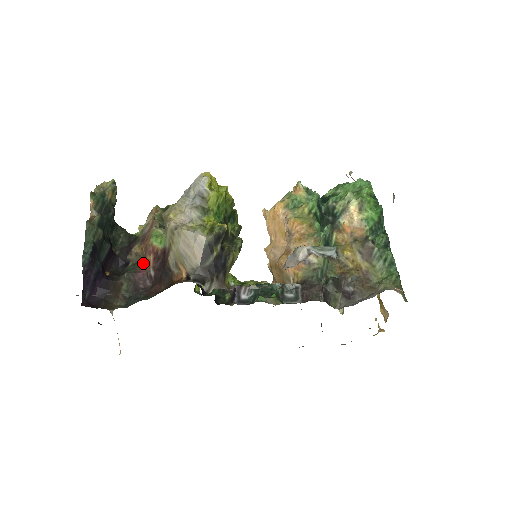
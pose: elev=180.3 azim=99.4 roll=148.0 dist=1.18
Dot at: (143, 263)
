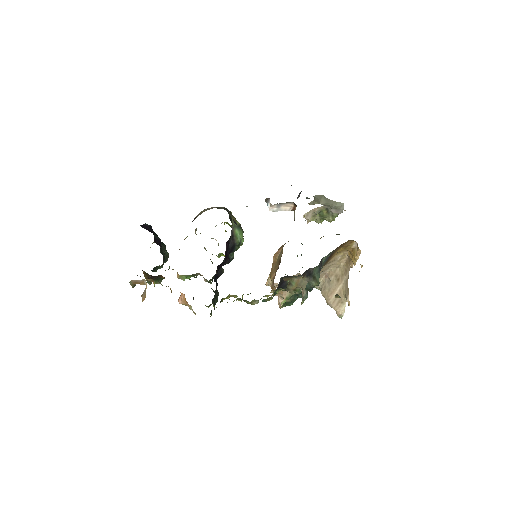
Dot at: occluded
